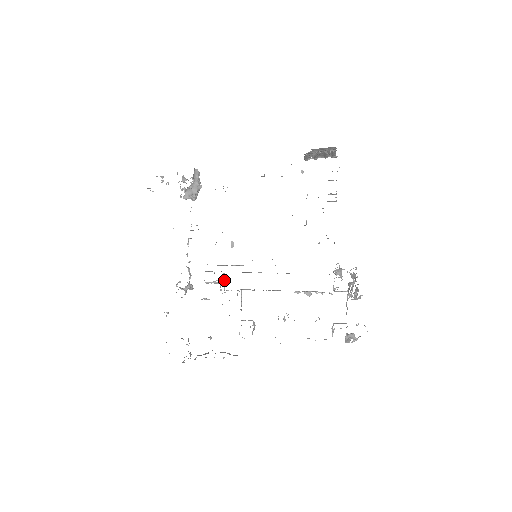
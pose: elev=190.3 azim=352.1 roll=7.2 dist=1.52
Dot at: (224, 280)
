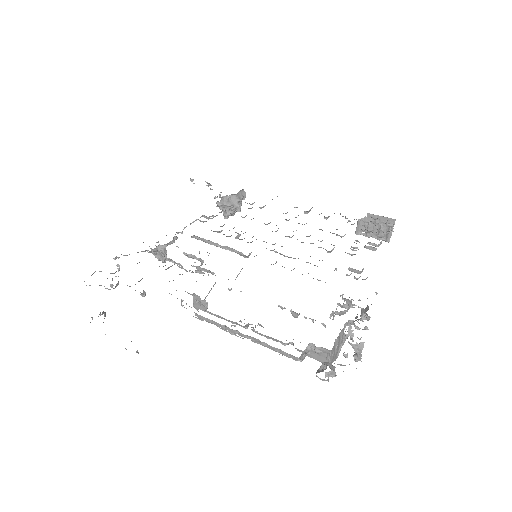
Dot at: occluded
